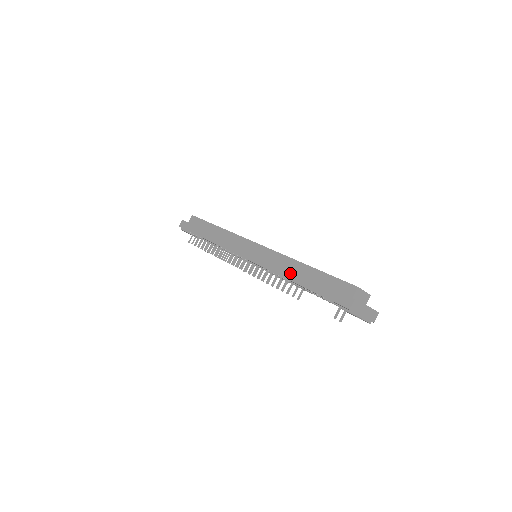
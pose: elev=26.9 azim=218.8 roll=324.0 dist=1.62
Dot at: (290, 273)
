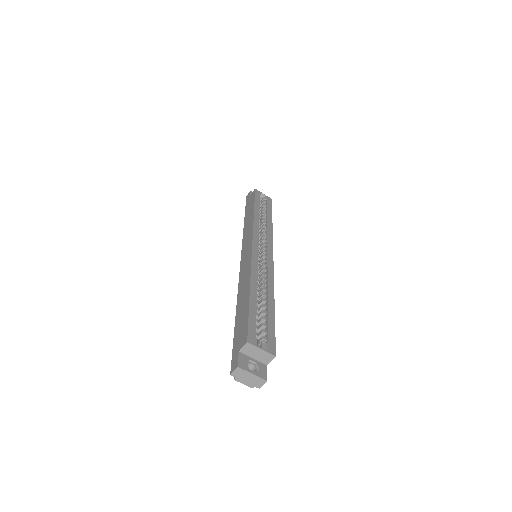
Dot at: (241, 291)
